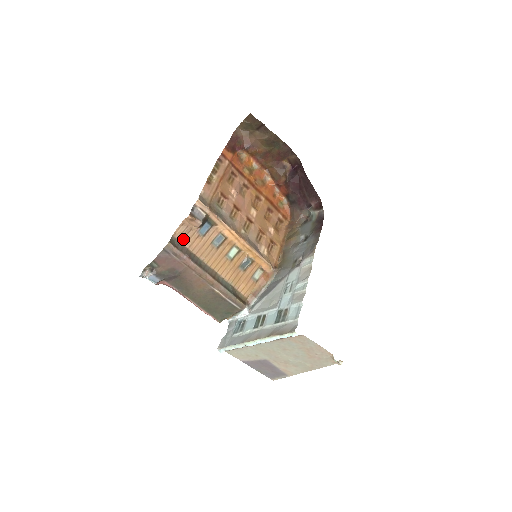
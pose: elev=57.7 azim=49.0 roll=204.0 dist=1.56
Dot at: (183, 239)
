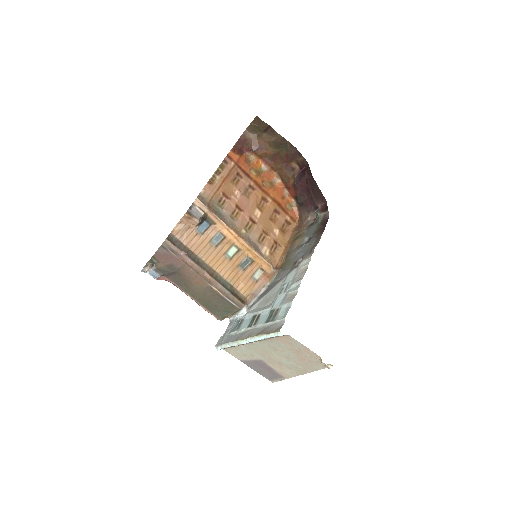
Dot at: (181, 236)
